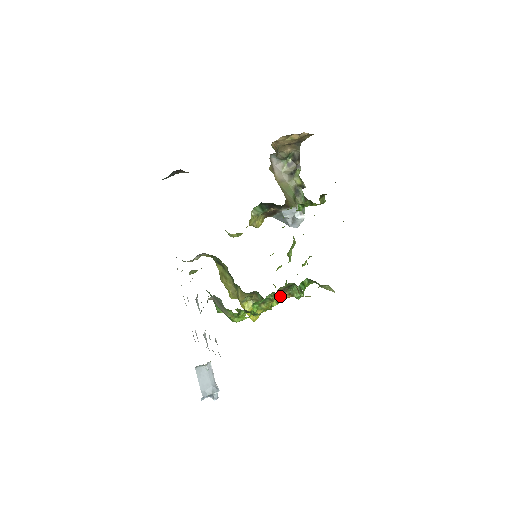
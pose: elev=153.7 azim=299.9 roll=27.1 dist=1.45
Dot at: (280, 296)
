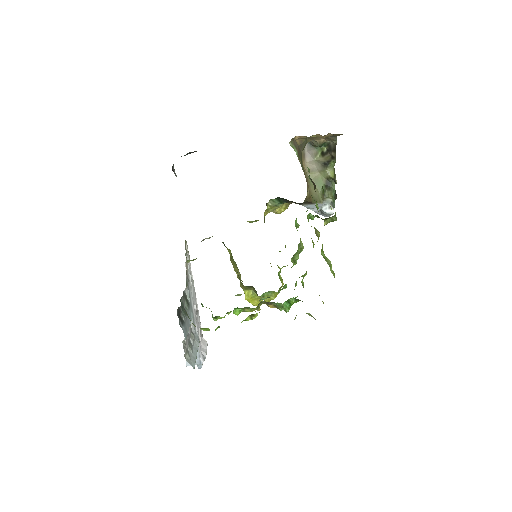
Dot at: (254, 314)
